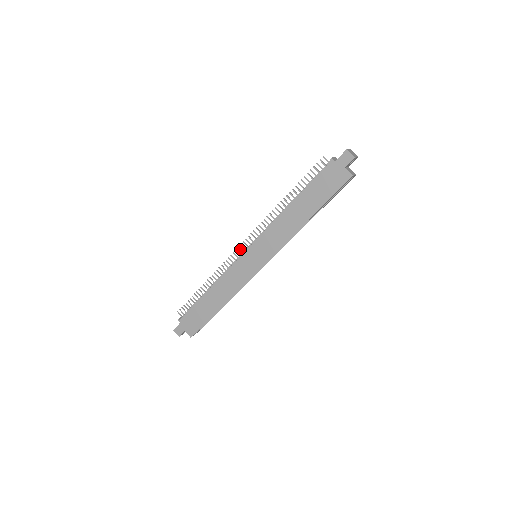
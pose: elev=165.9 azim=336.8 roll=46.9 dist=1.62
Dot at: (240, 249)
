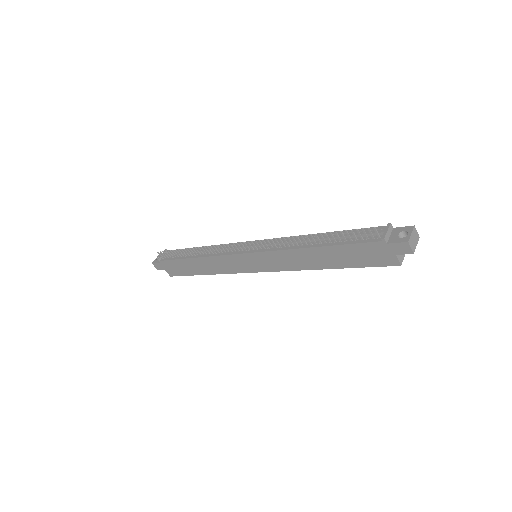
Dot at: (239, 246)
